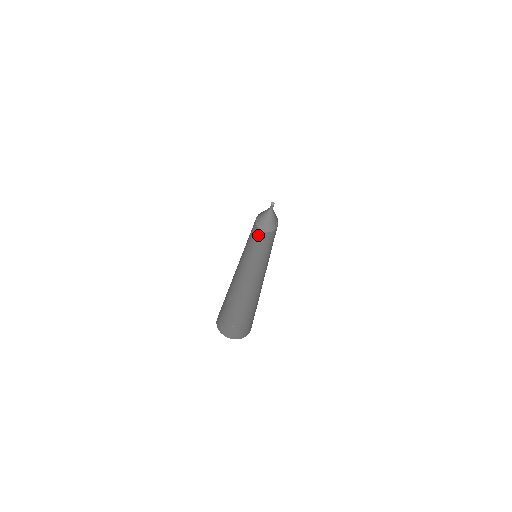
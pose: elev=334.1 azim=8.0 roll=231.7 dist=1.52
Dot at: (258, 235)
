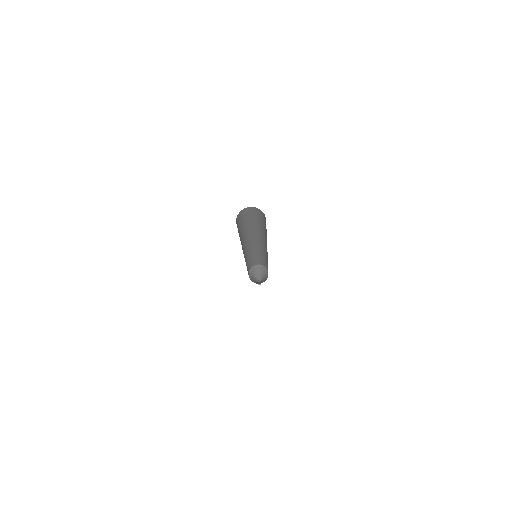
Dot at: occluded
